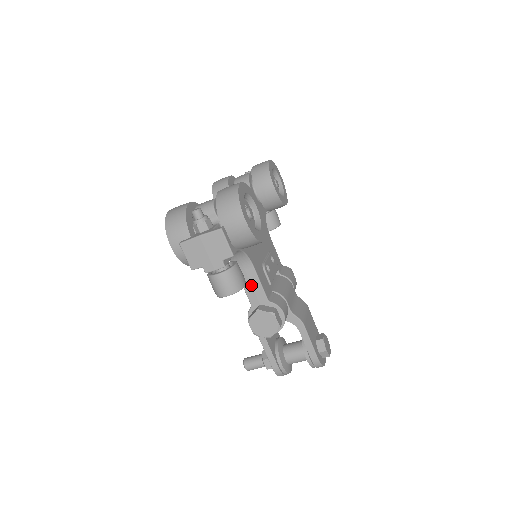
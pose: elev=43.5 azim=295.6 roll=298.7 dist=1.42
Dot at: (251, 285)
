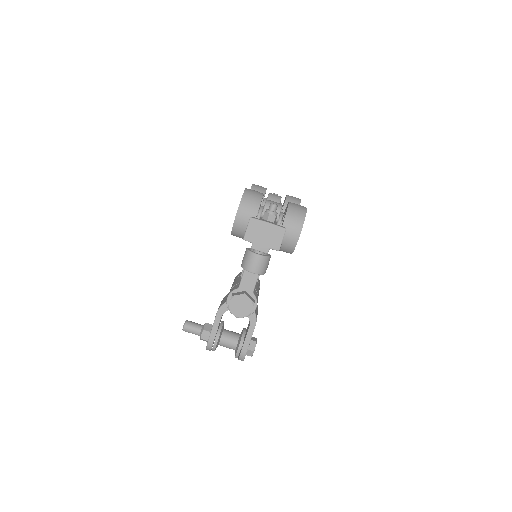
Dot at: (251, 274)
